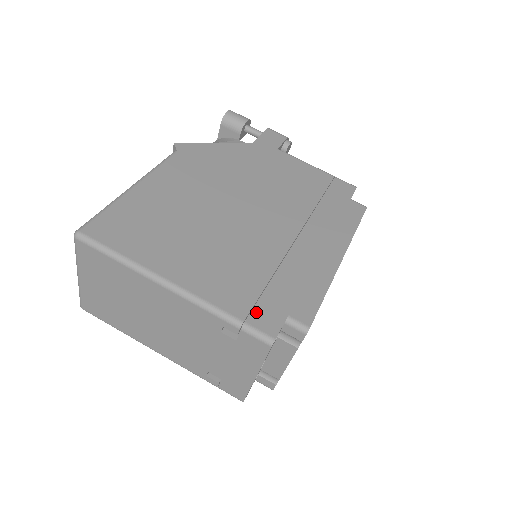
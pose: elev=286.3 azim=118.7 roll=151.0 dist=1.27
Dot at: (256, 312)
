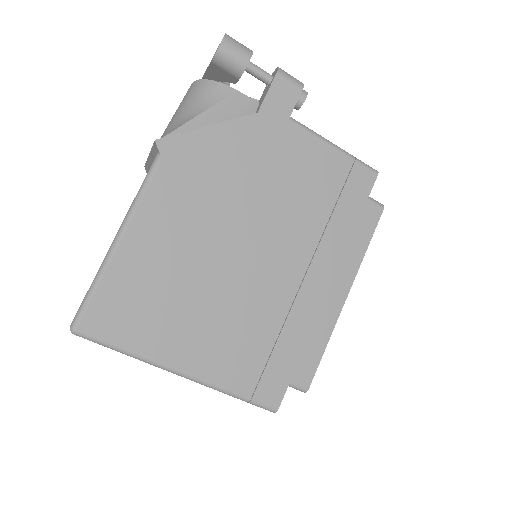
Dot at: (262, 386)
